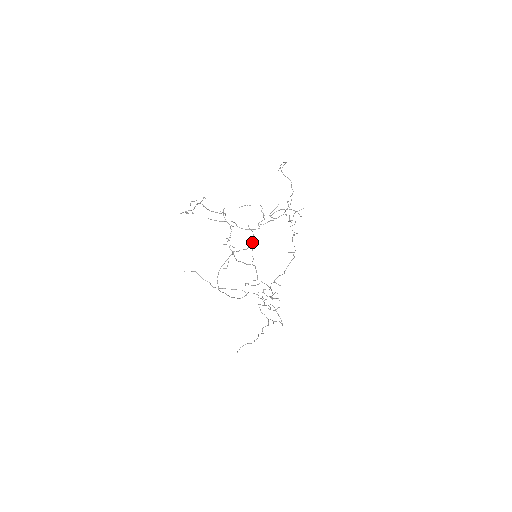
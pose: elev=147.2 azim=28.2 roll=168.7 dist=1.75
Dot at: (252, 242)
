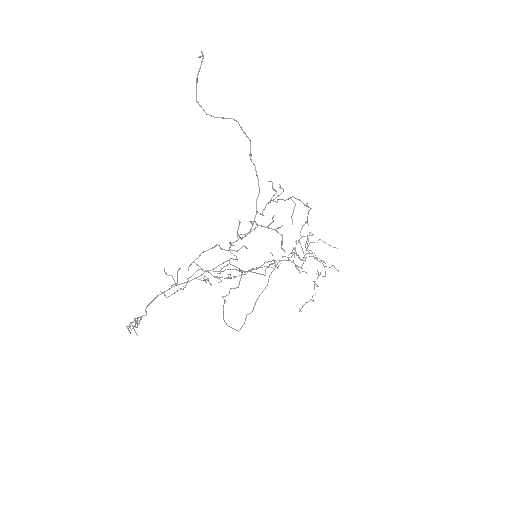
Dot at: occluded
